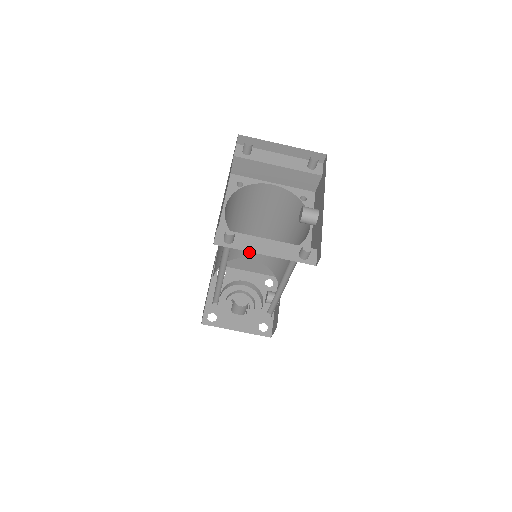
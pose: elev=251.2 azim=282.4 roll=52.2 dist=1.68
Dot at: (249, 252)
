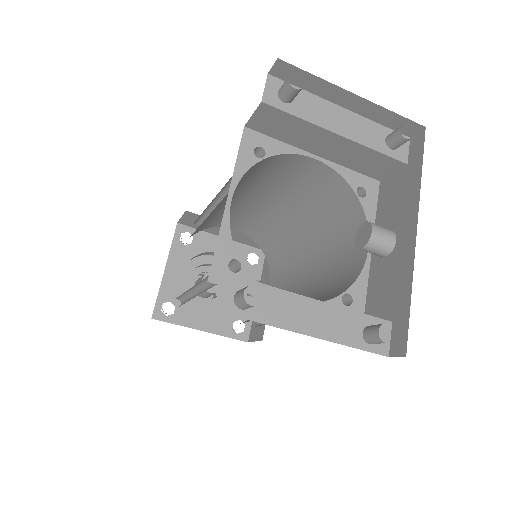
Dot at: (235, 223)
